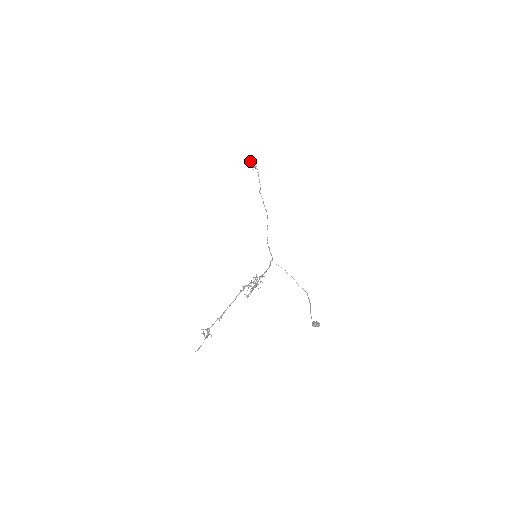
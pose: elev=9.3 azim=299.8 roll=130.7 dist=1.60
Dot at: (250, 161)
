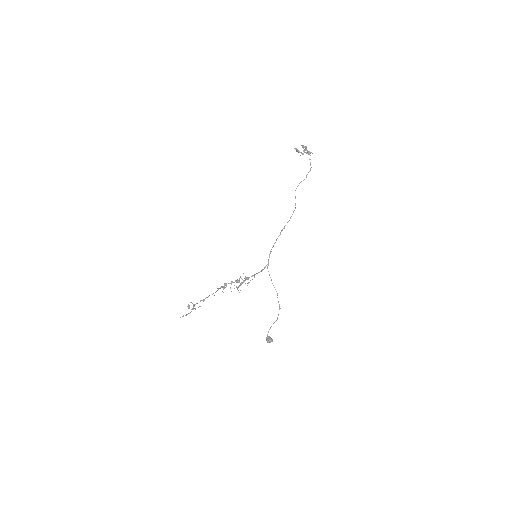
Dot at: (296, 150)
